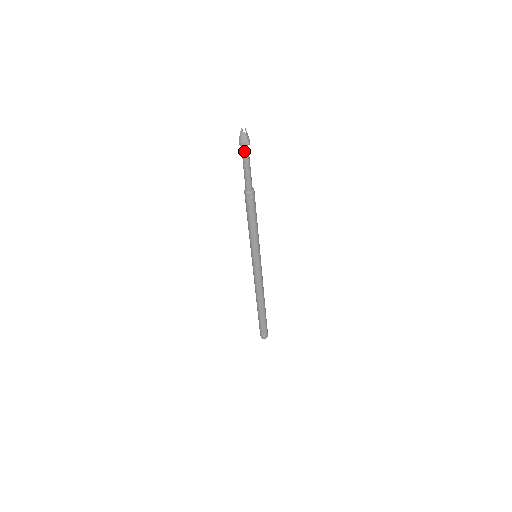
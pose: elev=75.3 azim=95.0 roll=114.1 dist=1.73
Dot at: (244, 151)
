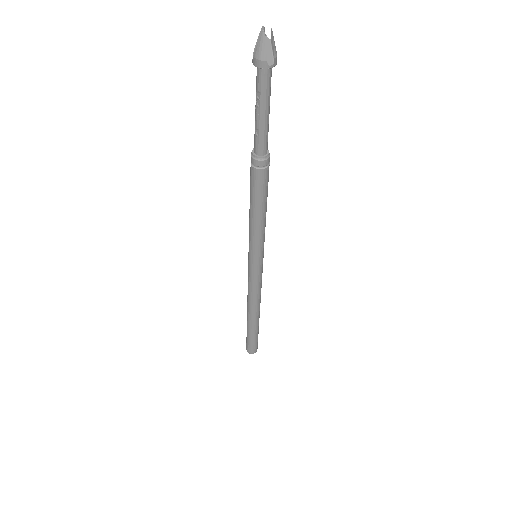
Dot at: (262, 78)
